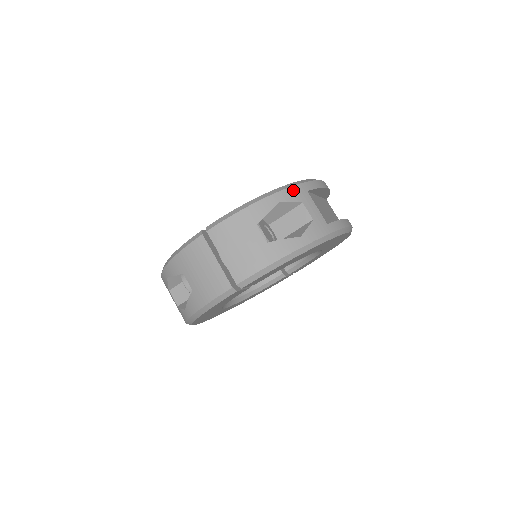
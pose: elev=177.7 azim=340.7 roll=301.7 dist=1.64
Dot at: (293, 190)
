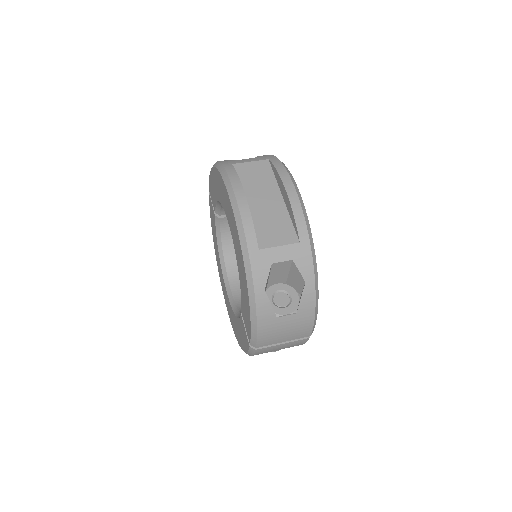
Dot at: (256, 269)
